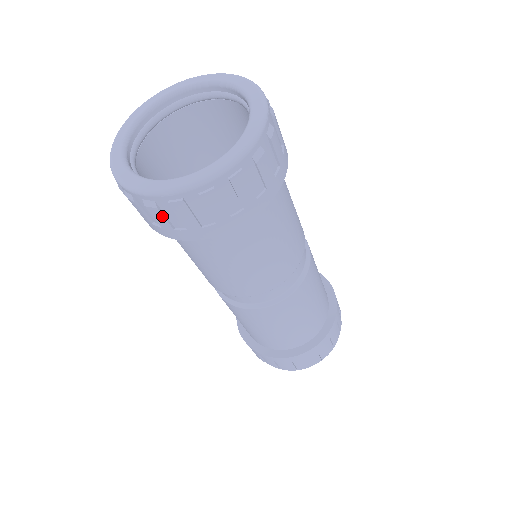
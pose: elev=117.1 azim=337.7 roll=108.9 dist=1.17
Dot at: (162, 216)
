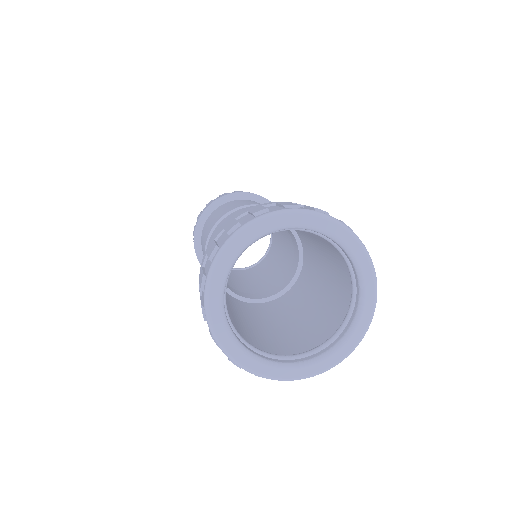
Dot at: occluded
